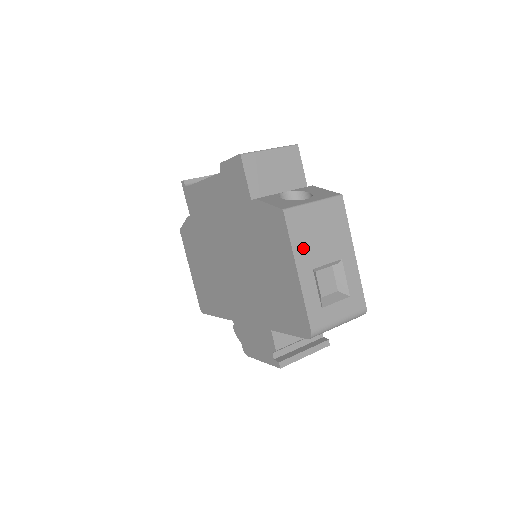
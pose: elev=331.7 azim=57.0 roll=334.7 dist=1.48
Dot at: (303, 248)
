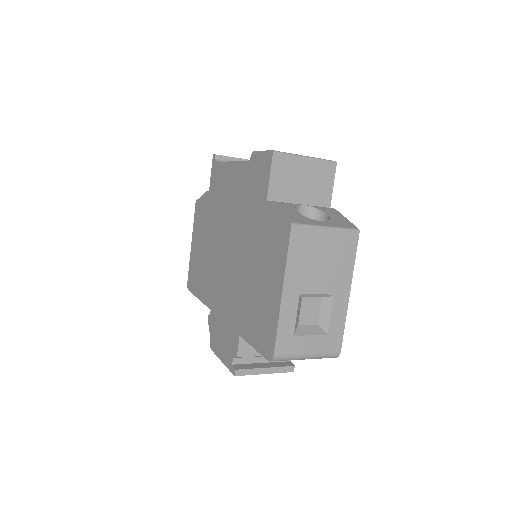
Dot at: (298, 269)
